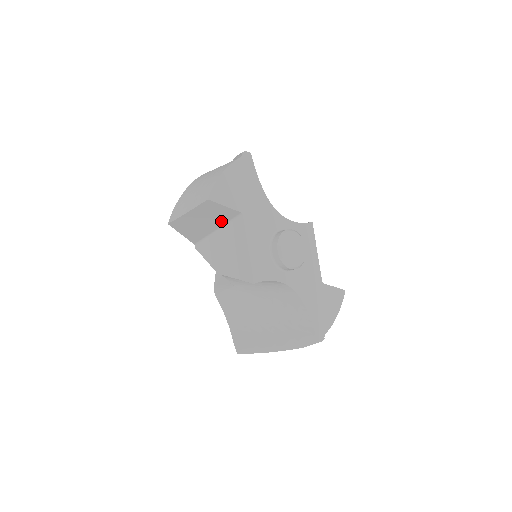
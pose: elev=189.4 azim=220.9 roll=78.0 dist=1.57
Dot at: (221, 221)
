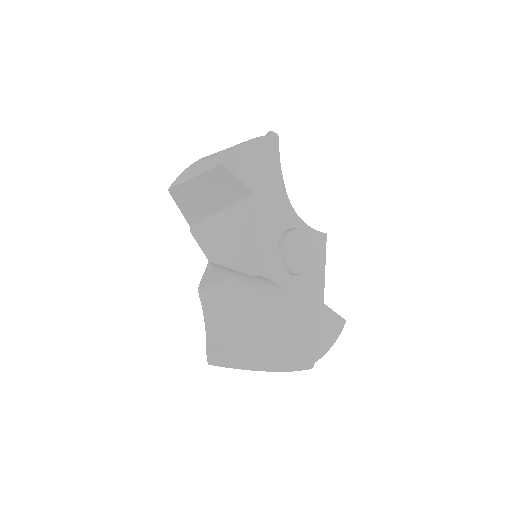
Dot at: (228, 200)
